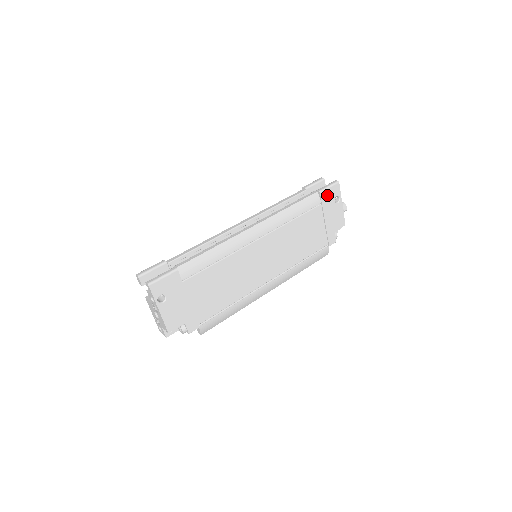
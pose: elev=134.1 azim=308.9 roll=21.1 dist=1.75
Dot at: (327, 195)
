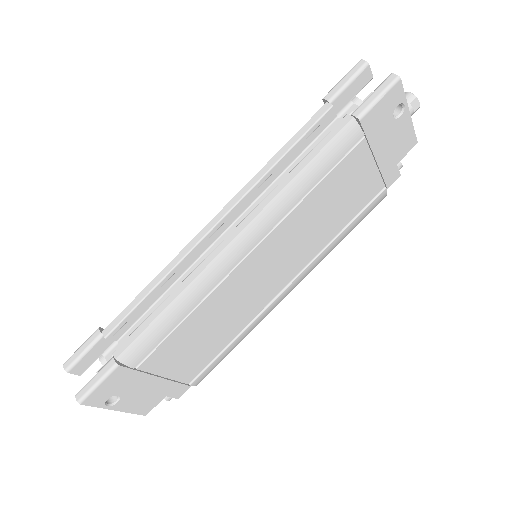
Dot at: (375, 116)
